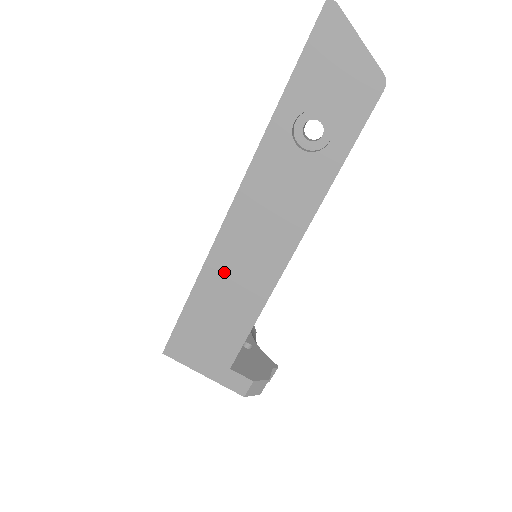
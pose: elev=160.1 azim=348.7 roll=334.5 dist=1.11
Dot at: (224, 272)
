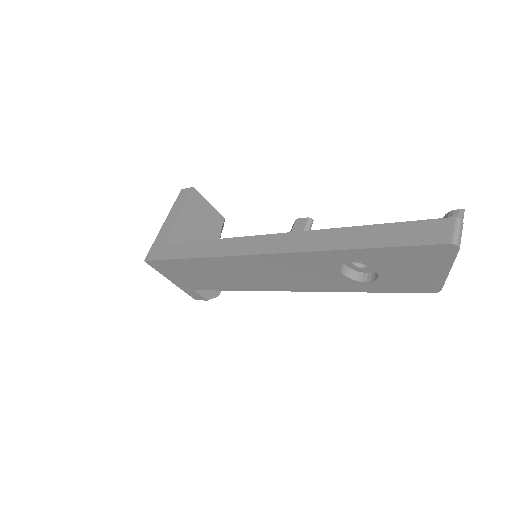
Dot at: (224, 268)
